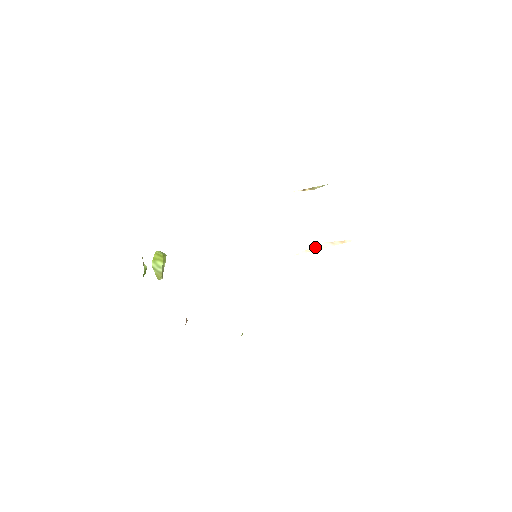
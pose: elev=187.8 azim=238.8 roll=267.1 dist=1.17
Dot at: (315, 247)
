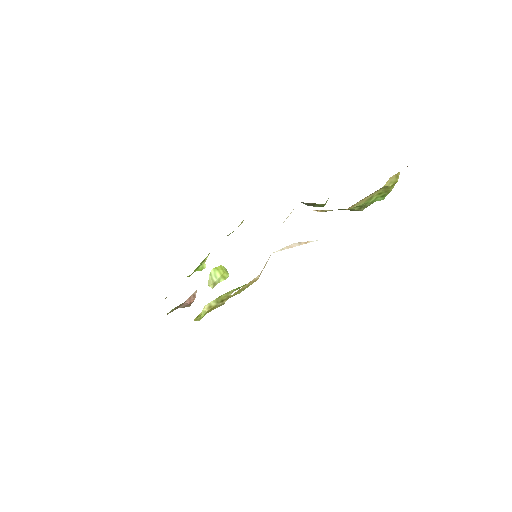
Dot at: (288, 246)
